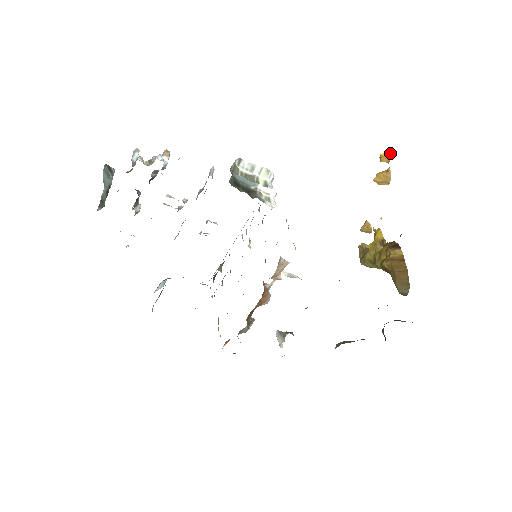
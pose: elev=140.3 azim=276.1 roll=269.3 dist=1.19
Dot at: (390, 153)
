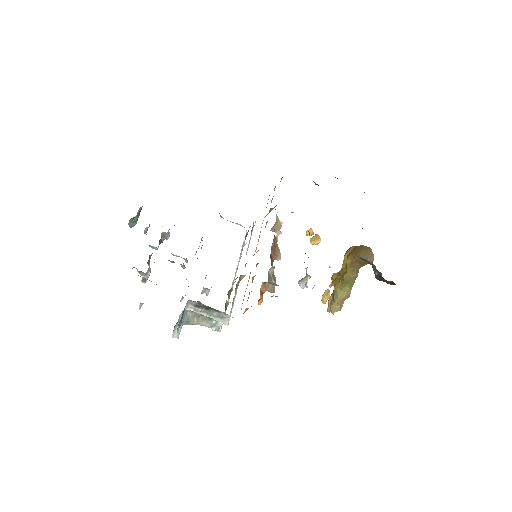
Dot at: (311, 228)
